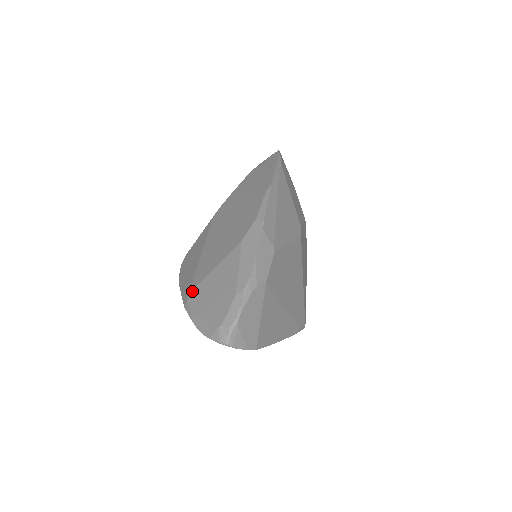
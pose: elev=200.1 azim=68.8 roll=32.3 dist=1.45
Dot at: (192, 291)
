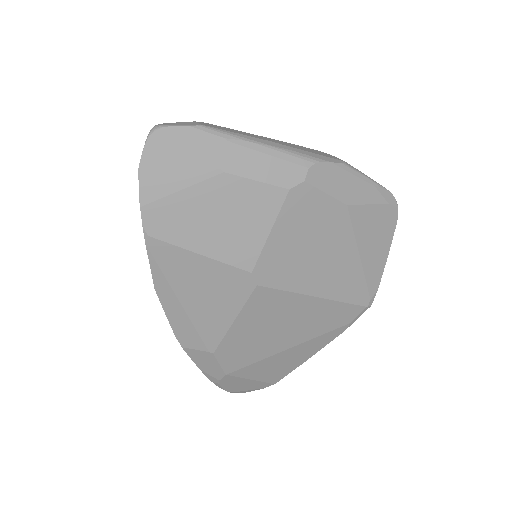
Dot at: occluded
